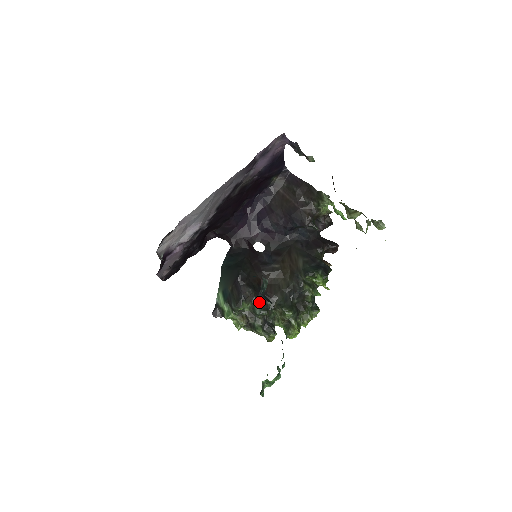
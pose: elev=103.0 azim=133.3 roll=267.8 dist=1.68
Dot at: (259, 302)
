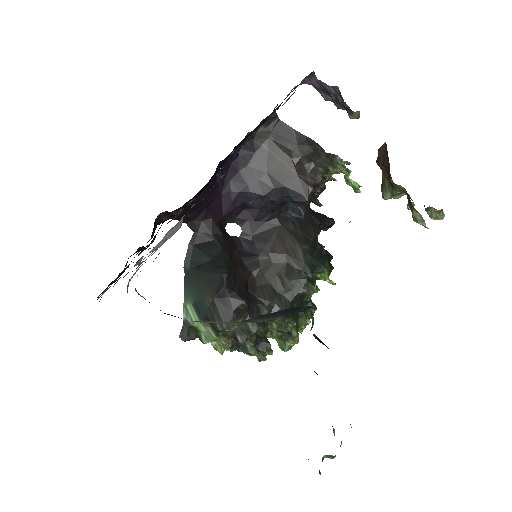
Dot at: (253, 315)
